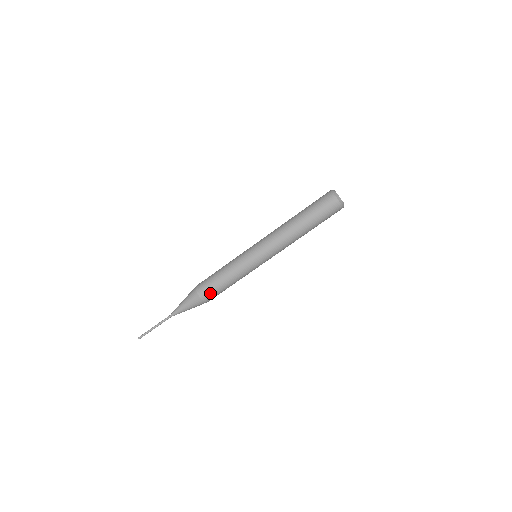
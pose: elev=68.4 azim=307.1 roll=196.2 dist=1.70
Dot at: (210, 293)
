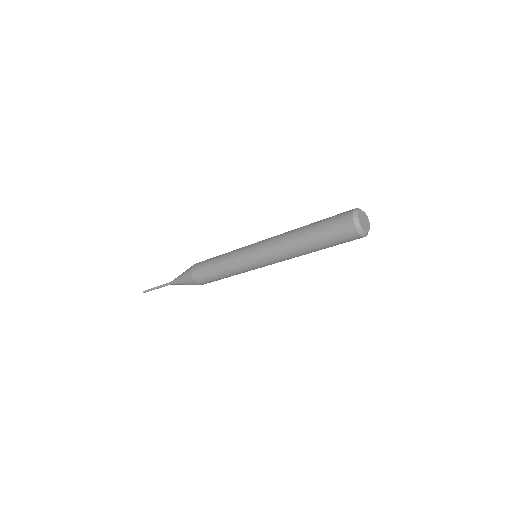
Dot at: (208, 282)
